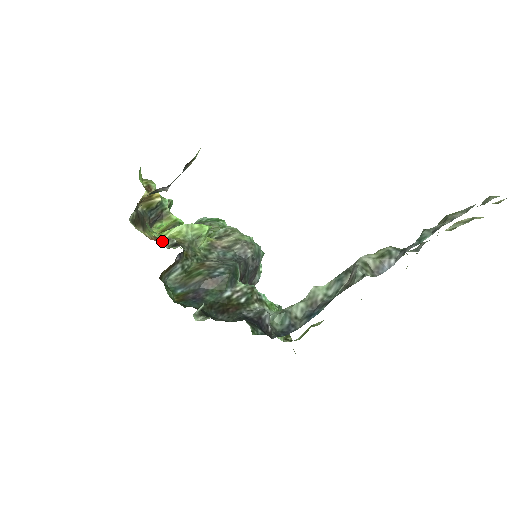
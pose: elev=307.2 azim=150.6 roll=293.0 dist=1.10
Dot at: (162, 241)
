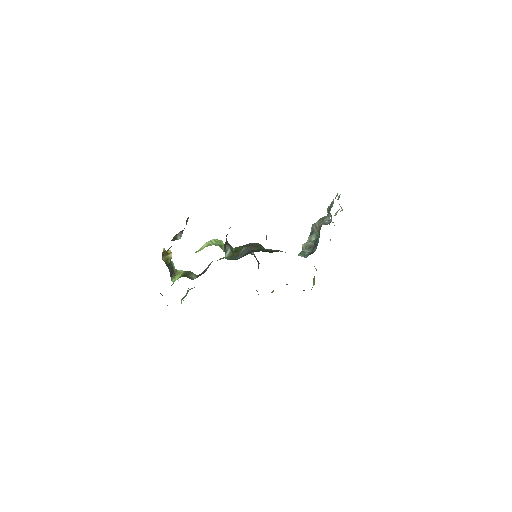
Dot at: (188, 276)
